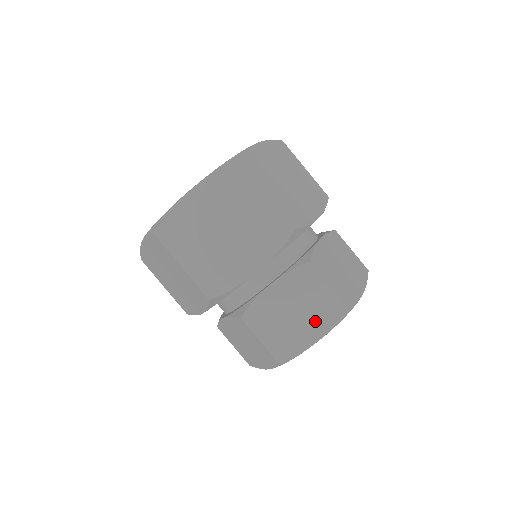
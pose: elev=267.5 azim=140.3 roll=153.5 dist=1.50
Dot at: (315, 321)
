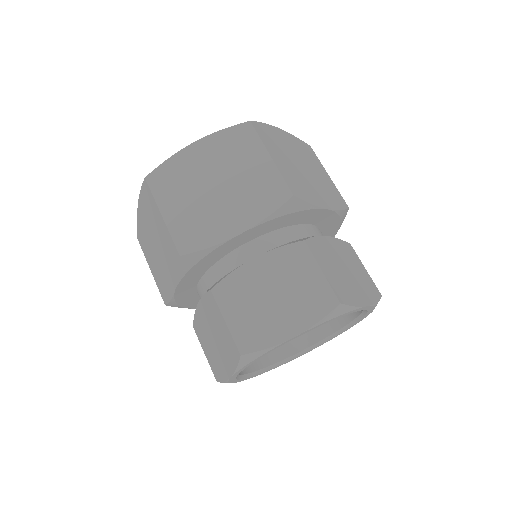
Dot at: (362, 288)
